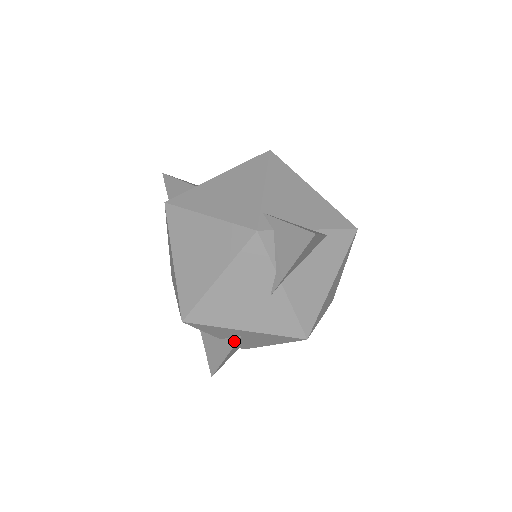
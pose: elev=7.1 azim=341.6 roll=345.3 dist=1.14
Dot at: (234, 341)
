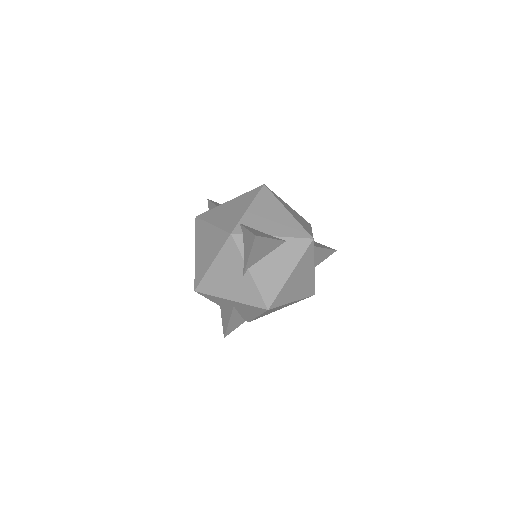
Dot at: (231, 310)
